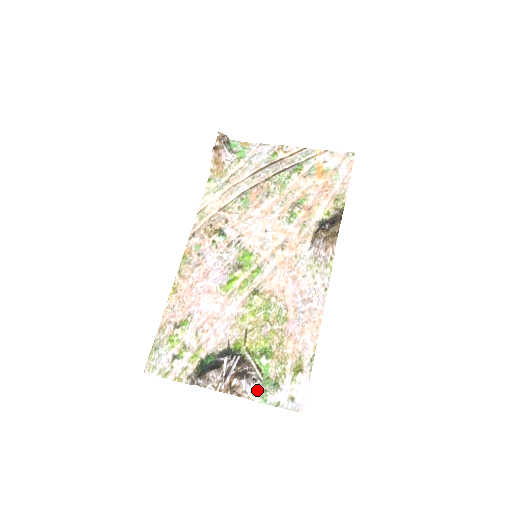
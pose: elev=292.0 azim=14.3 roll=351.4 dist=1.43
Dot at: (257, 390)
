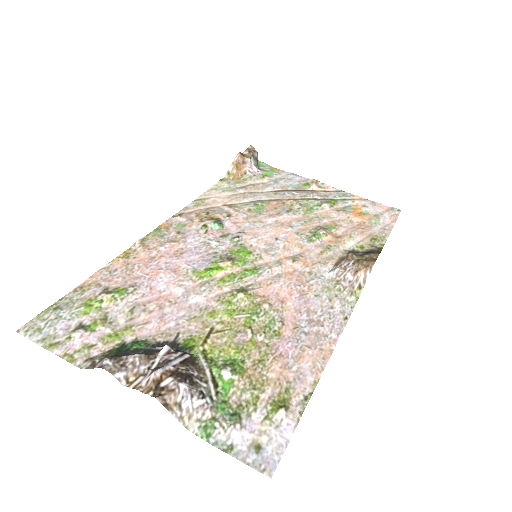
Dot at: (200, 412)
